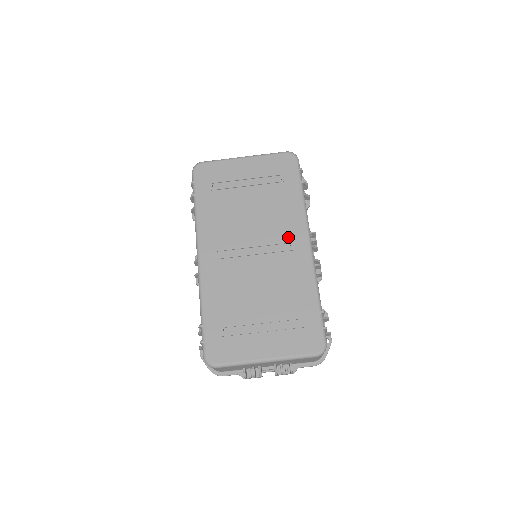
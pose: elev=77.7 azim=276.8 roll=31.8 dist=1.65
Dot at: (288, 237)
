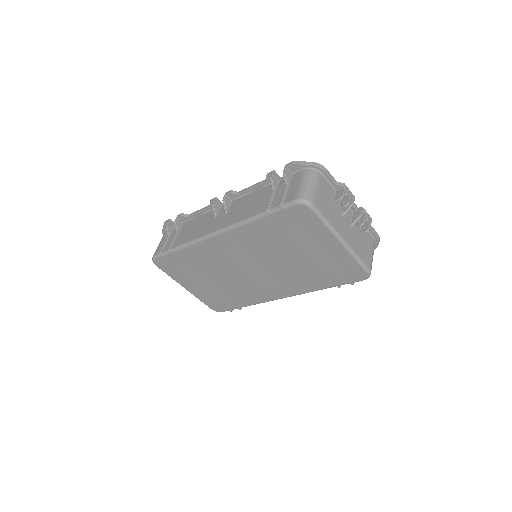
Dot at: (279, 286)
